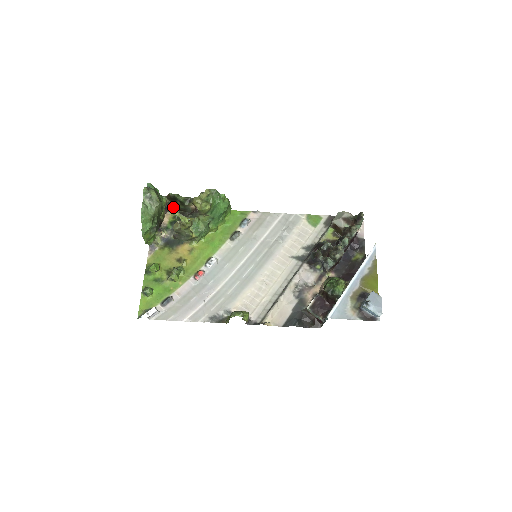
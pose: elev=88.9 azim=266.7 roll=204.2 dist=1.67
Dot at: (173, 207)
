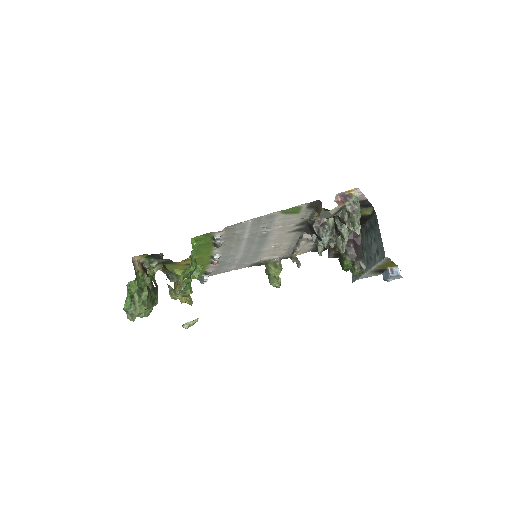
Dot at: occluded
